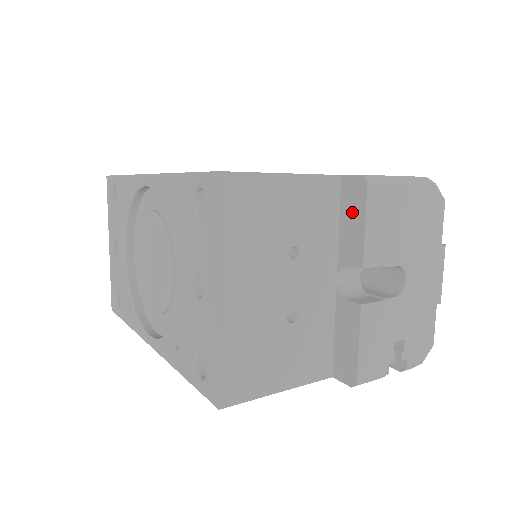
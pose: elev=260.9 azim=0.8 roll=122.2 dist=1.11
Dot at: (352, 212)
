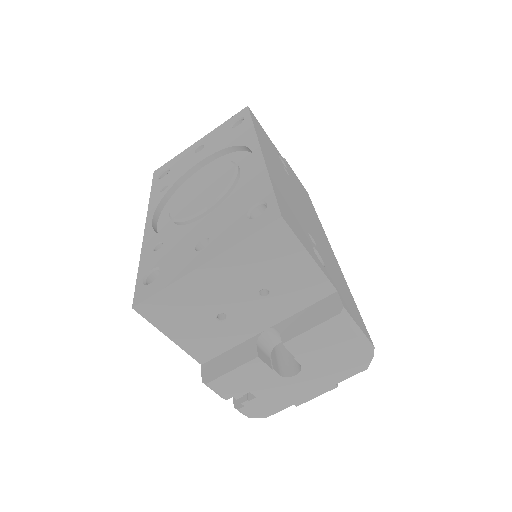
Dot at: (316, 314)
